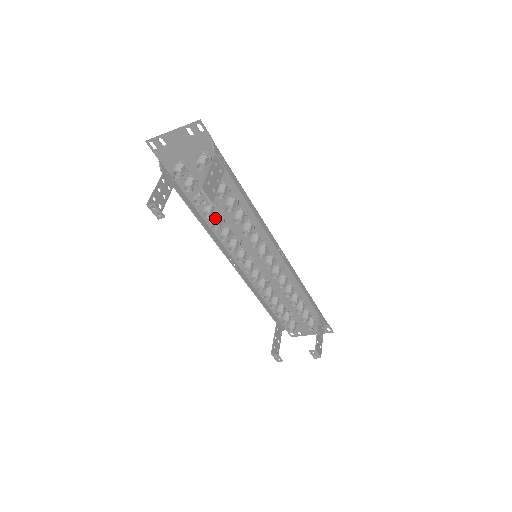
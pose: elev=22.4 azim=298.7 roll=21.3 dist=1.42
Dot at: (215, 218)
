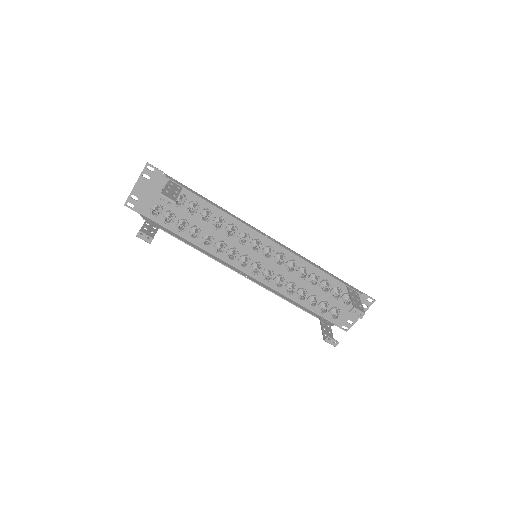
Dot at: (203, 238)
